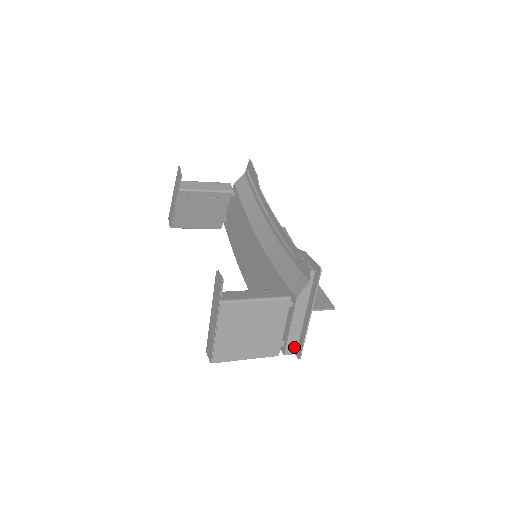
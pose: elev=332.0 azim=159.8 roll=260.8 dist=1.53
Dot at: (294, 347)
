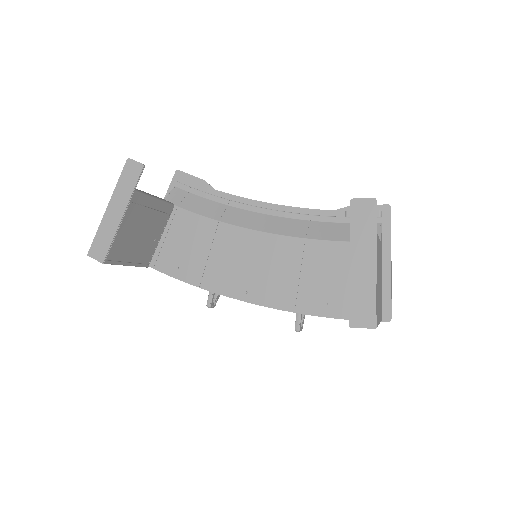
Dot at: (381, 310)
